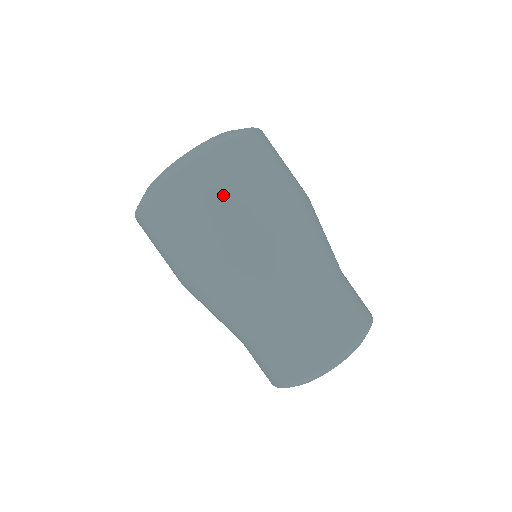
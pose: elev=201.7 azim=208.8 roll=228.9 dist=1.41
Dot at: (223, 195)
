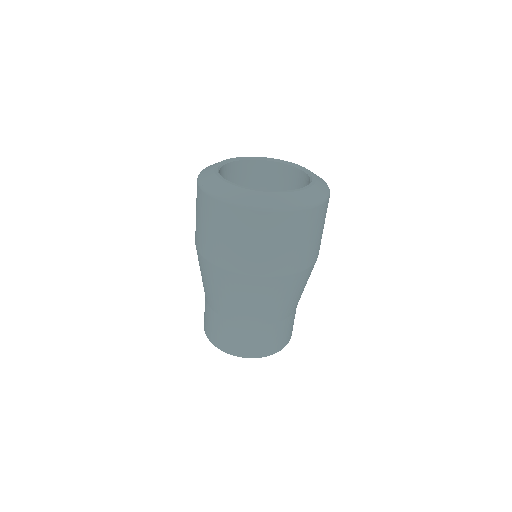
Dot at: (208, 227)
